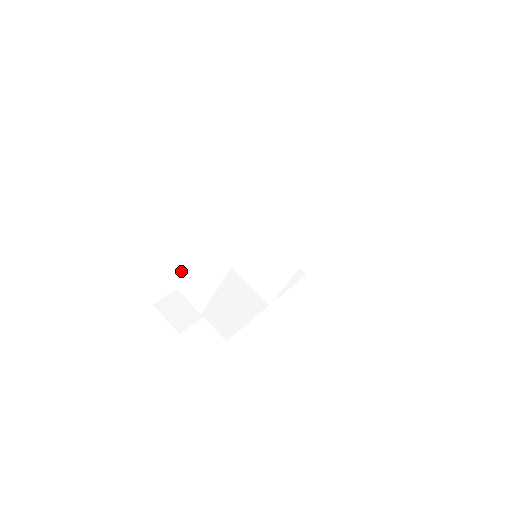
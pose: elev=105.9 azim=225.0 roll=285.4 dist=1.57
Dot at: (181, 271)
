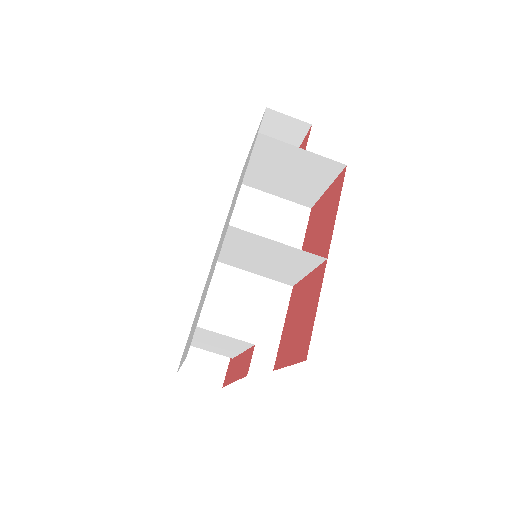
Dot at: occluded
